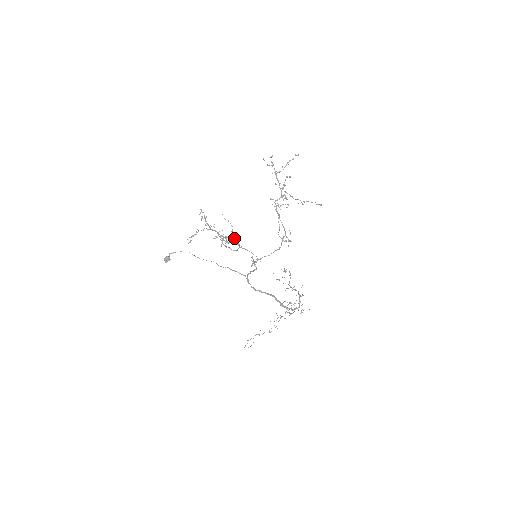
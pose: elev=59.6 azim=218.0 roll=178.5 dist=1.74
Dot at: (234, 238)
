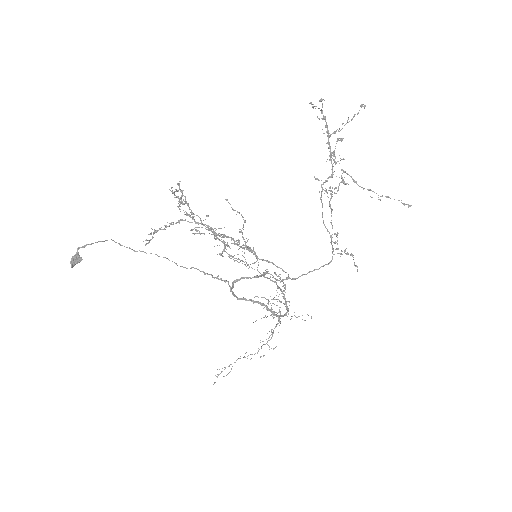
Dot at: occluded
